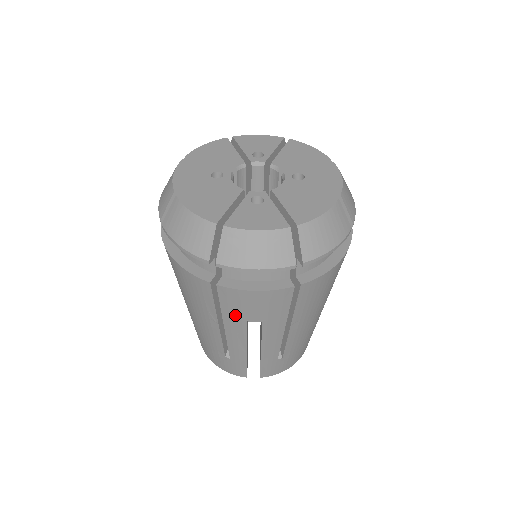
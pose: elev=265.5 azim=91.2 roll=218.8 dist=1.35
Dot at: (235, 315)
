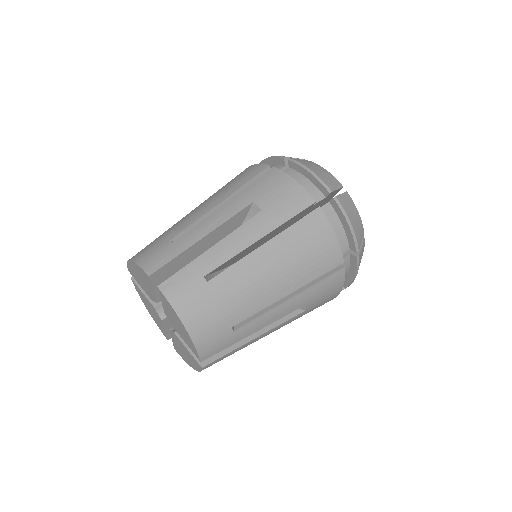
Dot at: (252, 193)
